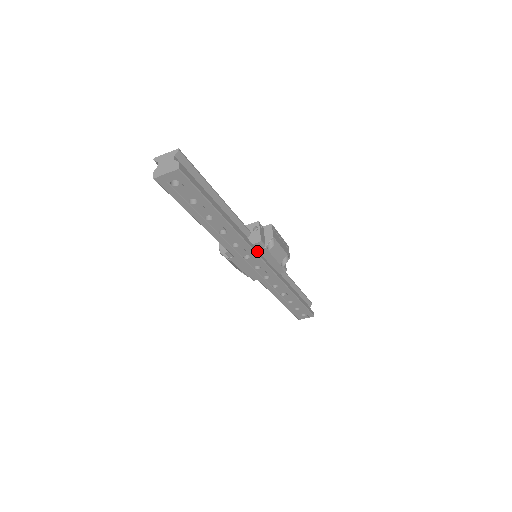
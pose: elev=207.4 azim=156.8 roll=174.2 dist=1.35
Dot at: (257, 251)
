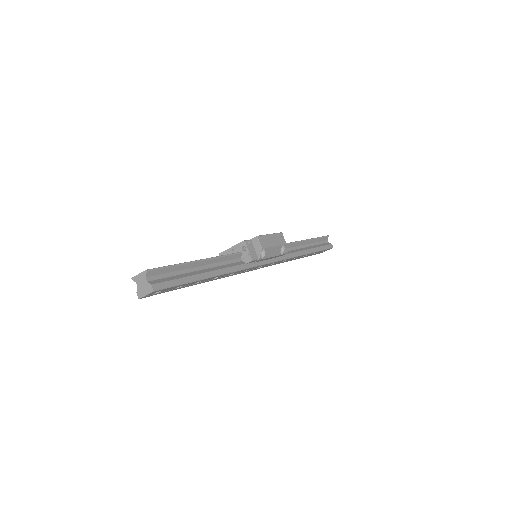
Dot at: (253, 264)
